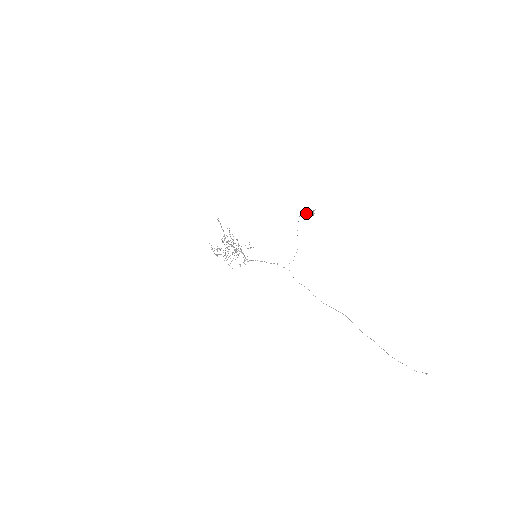
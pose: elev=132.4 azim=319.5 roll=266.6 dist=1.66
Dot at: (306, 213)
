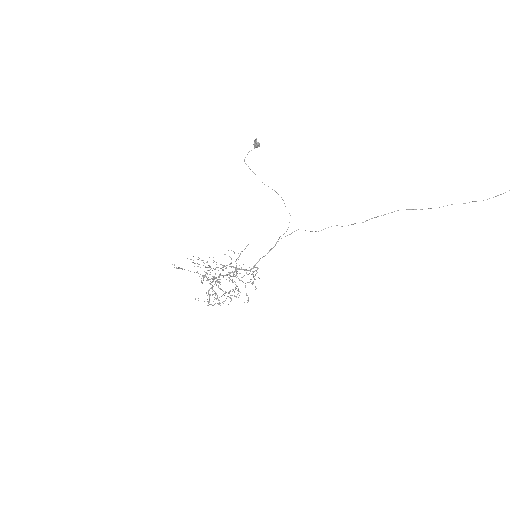
Dot at: (248, 152)
